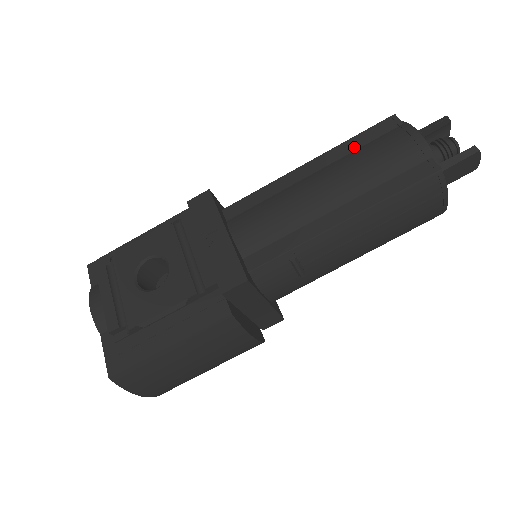
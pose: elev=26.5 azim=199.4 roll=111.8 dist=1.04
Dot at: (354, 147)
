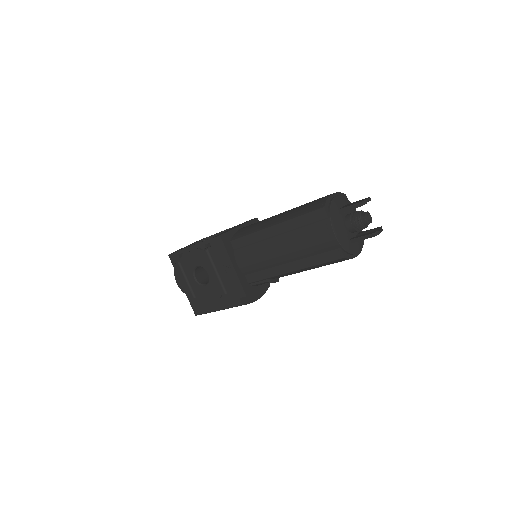
Dot at: (299, 224)
